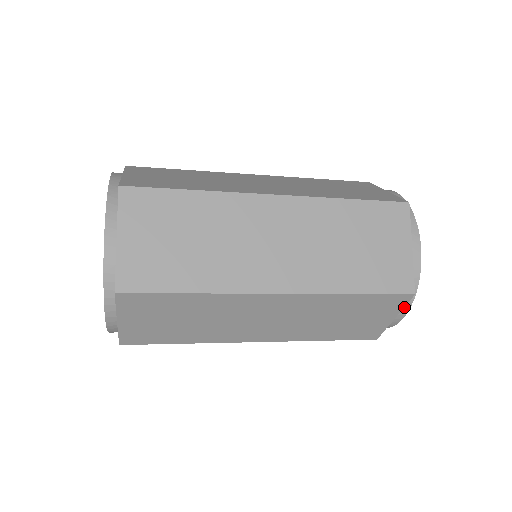
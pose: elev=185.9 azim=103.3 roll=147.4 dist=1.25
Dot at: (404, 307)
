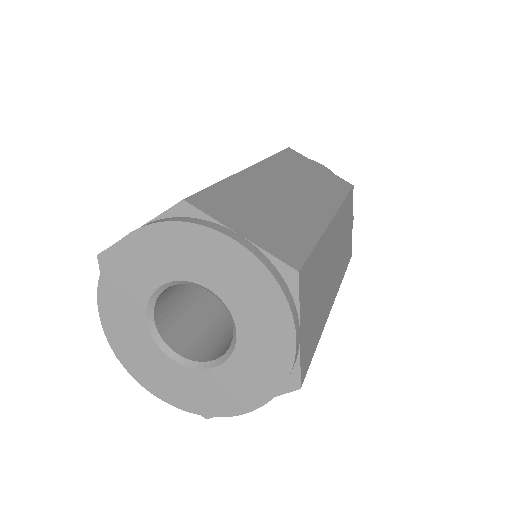
Dot at: occluded
